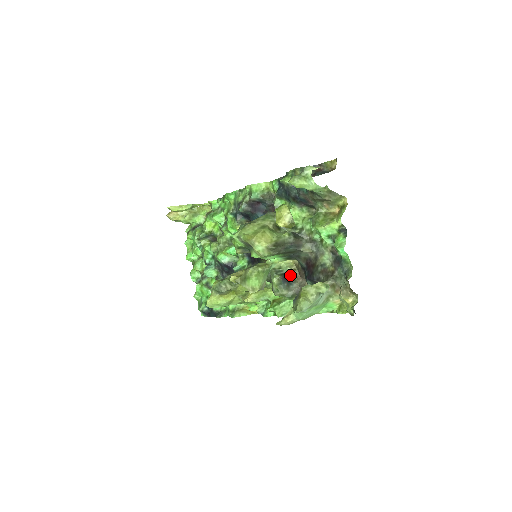
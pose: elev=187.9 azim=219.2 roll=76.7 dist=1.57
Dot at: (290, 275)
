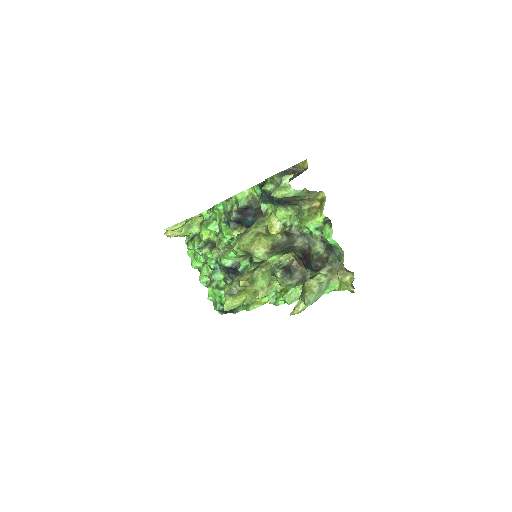
Dot at: (290, 266)
